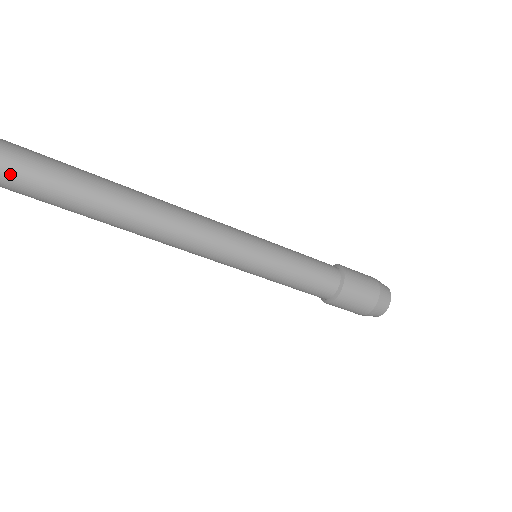
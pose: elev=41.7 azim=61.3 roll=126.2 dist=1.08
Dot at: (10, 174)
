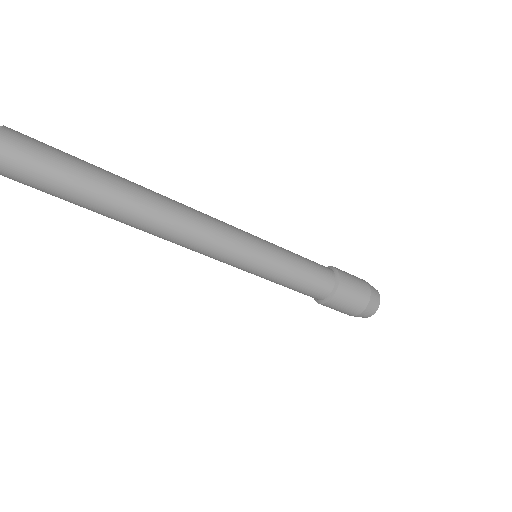
Dot at: (15, 177)
